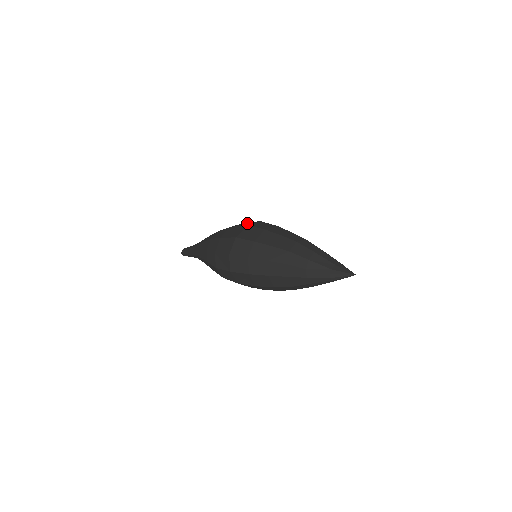
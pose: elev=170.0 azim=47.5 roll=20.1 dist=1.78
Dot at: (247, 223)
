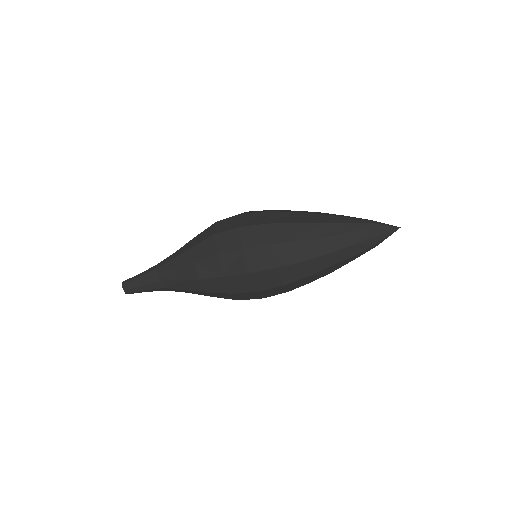
Dot at: occluded
